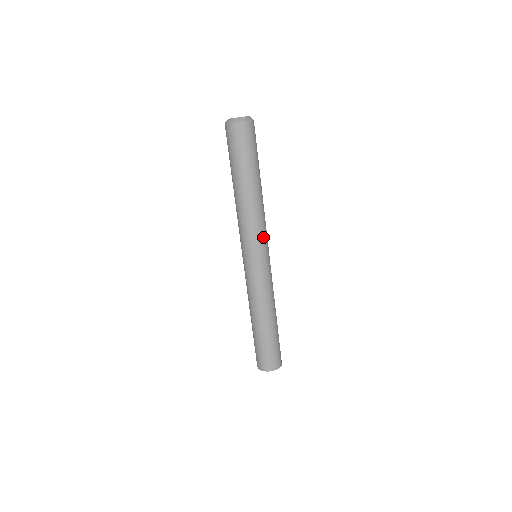
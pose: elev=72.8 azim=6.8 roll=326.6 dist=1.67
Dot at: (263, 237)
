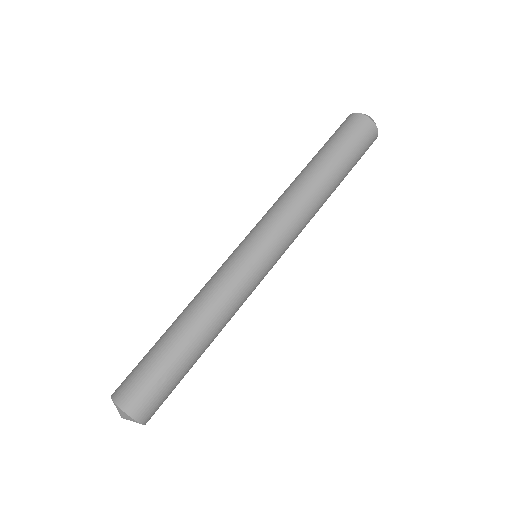
Dot at: (283, 232)
